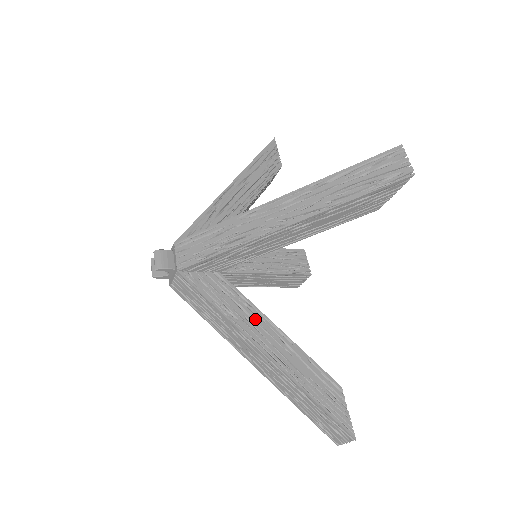
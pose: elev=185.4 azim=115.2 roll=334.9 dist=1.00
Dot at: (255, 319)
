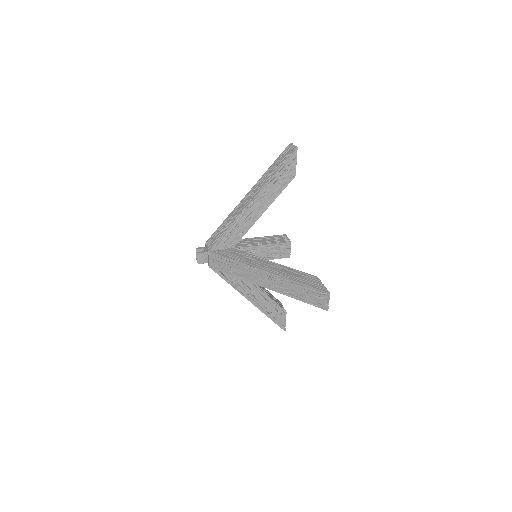
Dot at: (248, 286)
